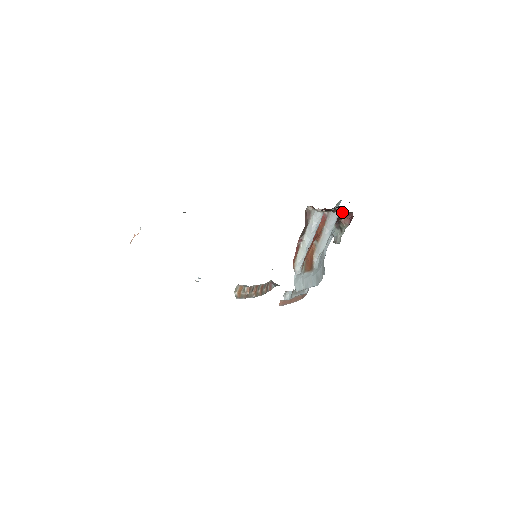
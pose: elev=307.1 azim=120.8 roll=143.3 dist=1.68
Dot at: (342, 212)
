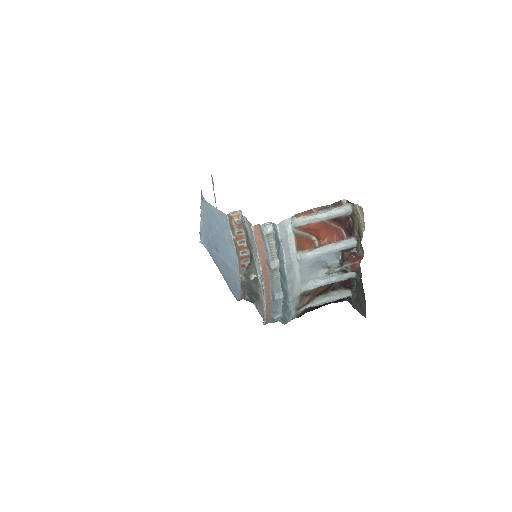
Dot at: (356, 251)
